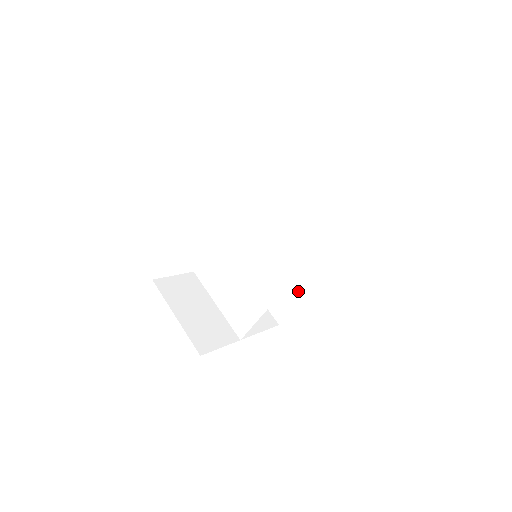
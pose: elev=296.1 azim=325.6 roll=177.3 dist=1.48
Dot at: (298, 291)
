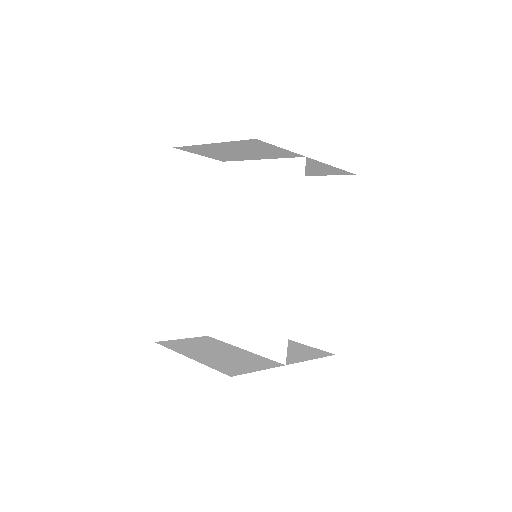
Dot at: (332, 296)
